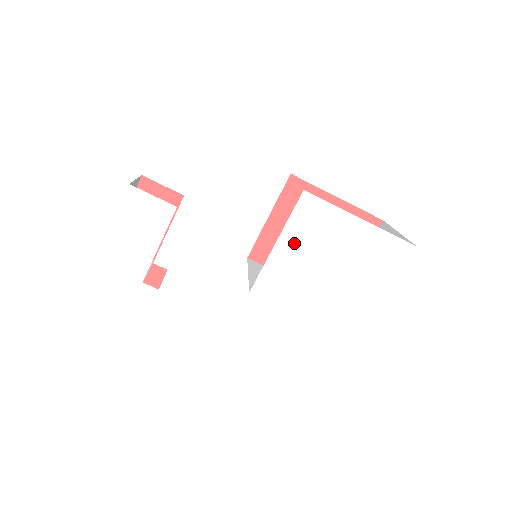
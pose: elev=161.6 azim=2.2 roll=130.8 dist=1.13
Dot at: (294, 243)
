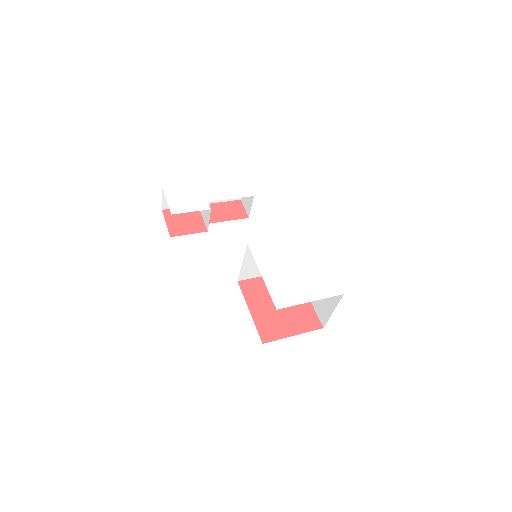
Dot at: (288, 244)
